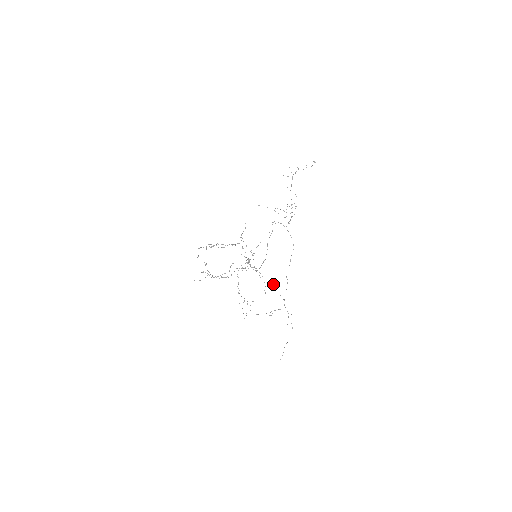
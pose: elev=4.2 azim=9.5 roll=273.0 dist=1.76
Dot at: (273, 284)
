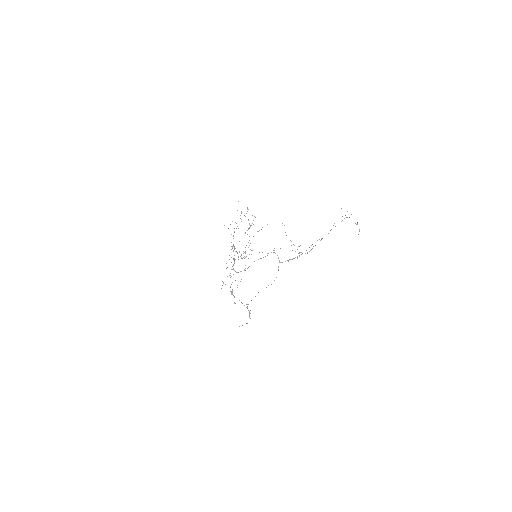
Dot at: (232, 293)
